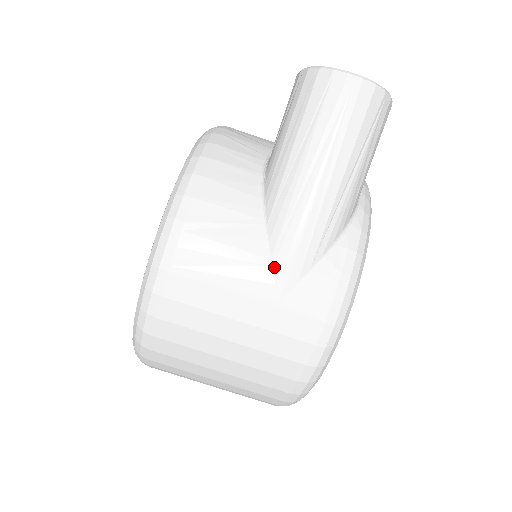
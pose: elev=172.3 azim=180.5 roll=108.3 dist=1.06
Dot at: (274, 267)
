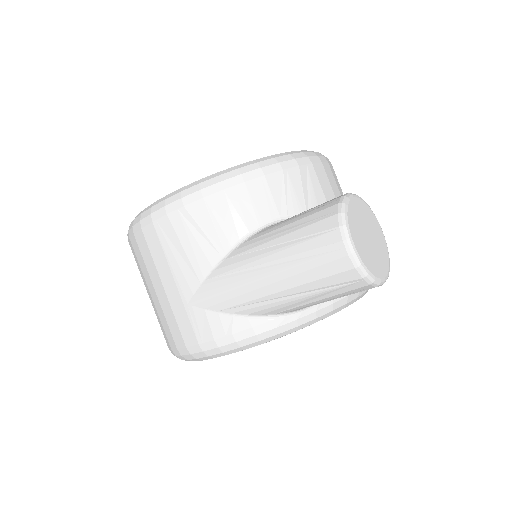
Dot at: (202, 286)
